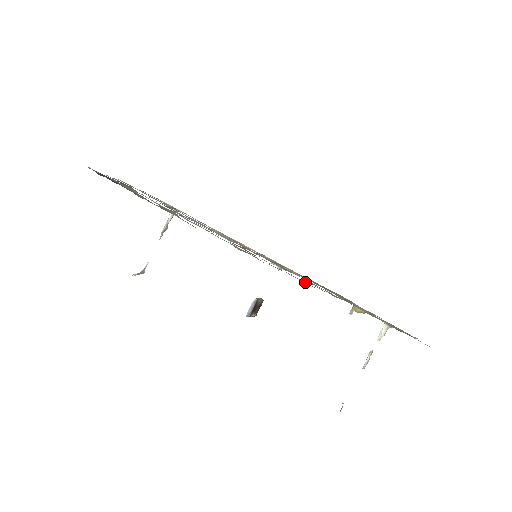
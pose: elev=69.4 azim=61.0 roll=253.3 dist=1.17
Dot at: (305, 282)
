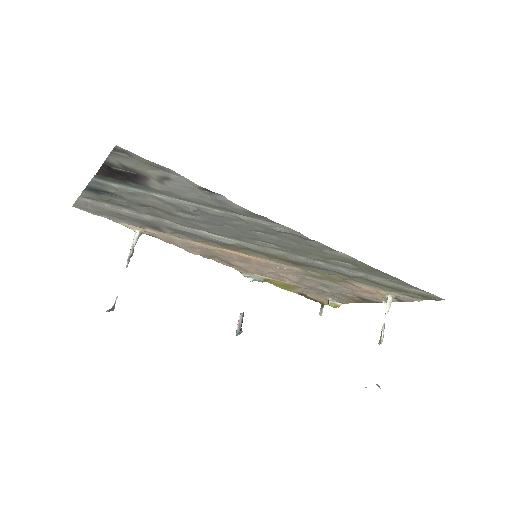
Dot at: (343, 254)
